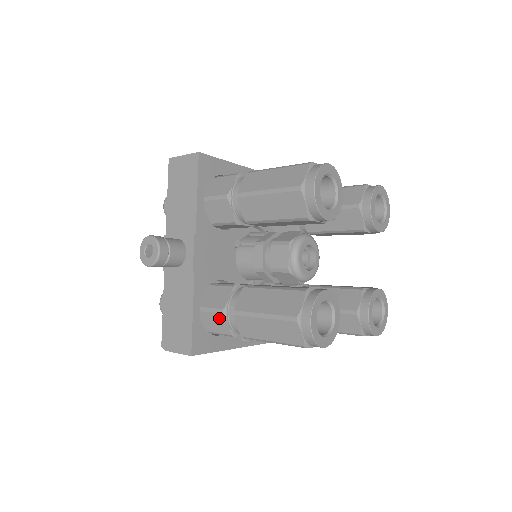
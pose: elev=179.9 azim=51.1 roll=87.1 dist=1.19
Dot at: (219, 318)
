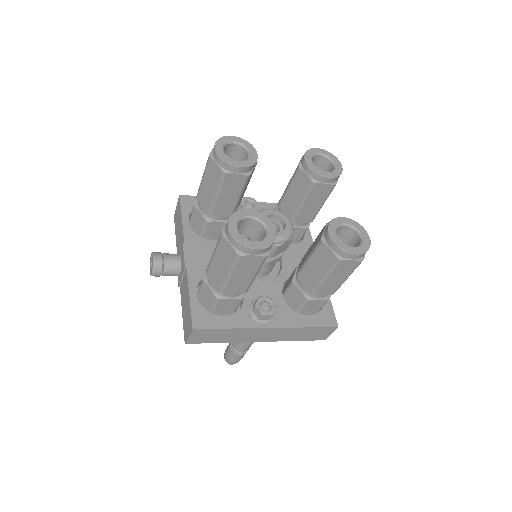
Dot at: (205, 289)
